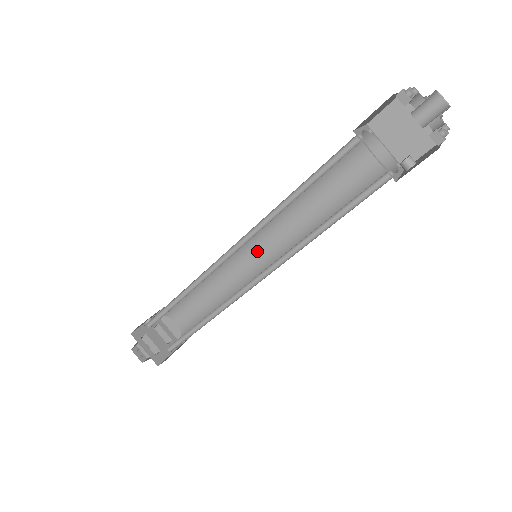
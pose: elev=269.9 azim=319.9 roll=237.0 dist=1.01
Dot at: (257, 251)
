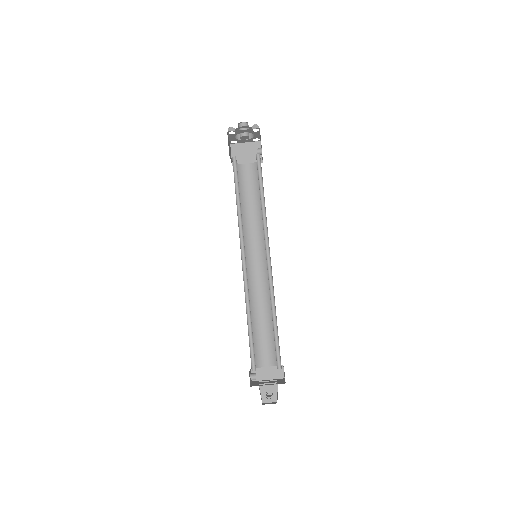
Dot at: (255, 264)
